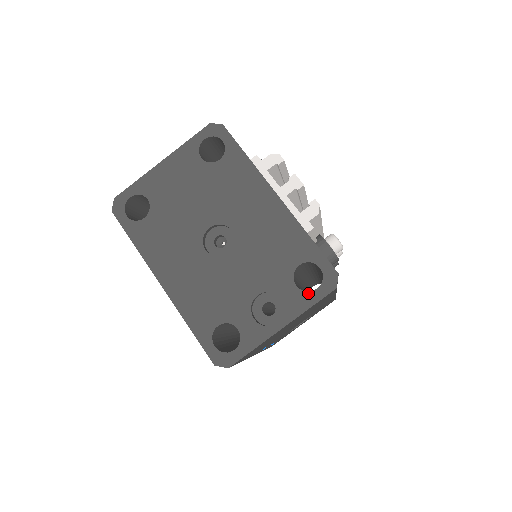
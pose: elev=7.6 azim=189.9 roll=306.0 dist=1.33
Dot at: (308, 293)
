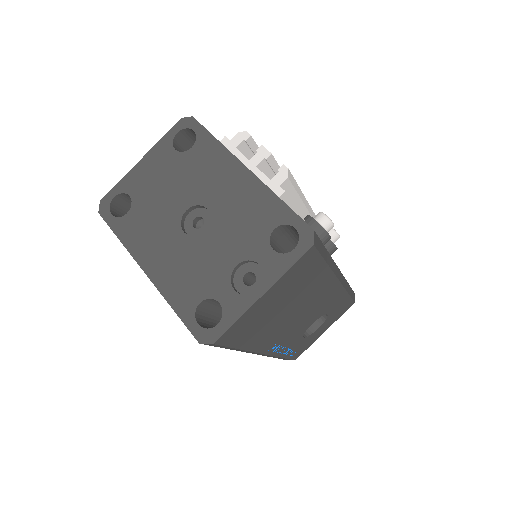
Dot at: (286, 255)
